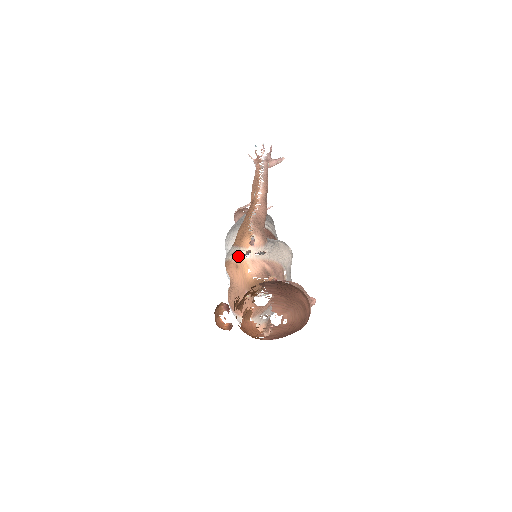
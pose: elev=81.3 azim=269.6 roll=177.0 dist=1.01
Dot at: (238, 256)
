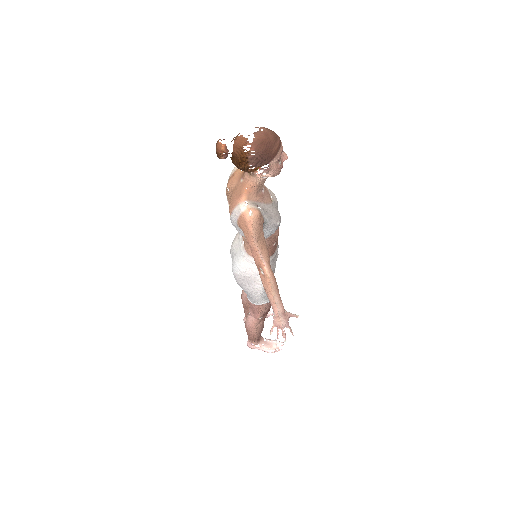
Dot at: (234, 170)
